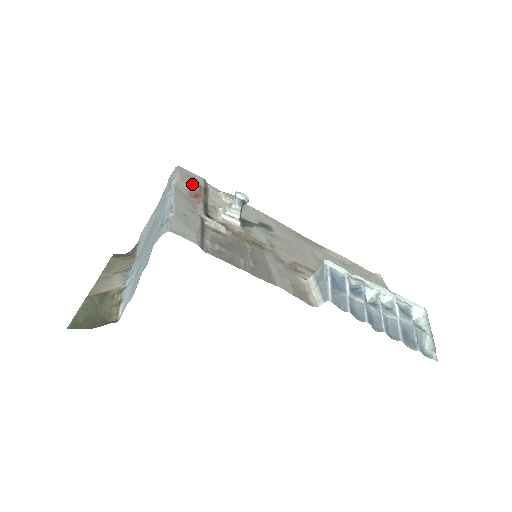
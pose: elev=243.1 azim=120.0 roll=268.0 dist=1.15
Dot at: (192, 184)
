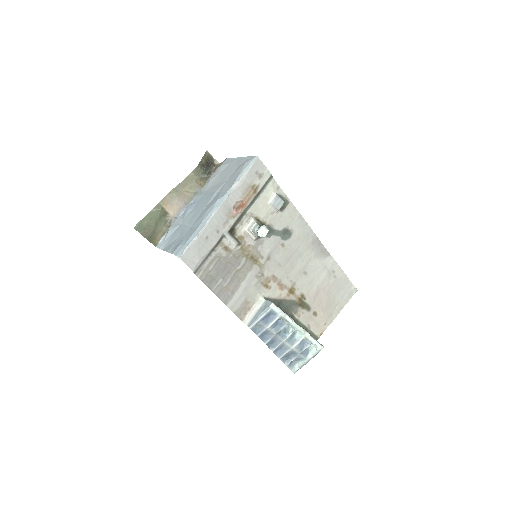
Dot at: (249, 188)
